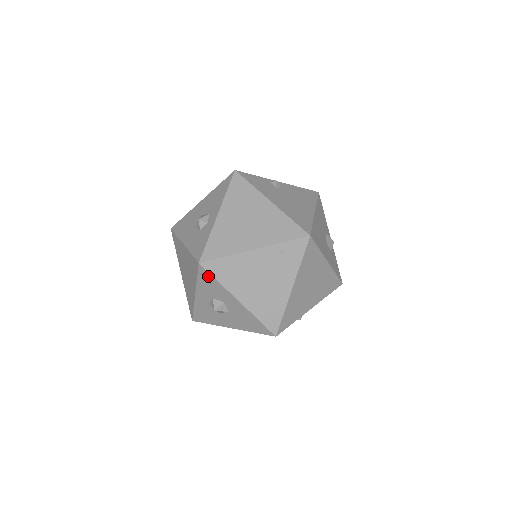
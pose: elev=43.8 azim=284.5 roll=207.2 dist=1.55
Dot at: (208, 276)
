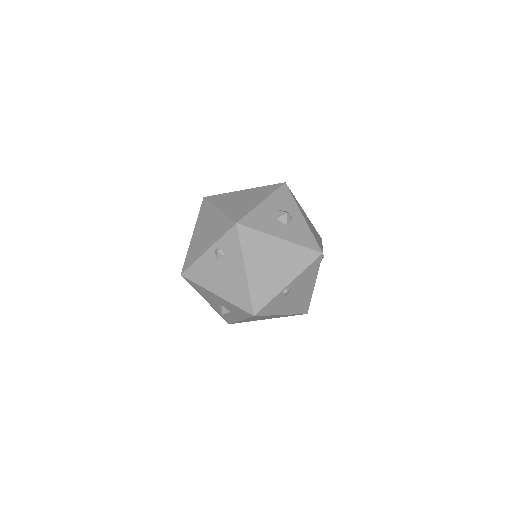
Dot at: occluded
